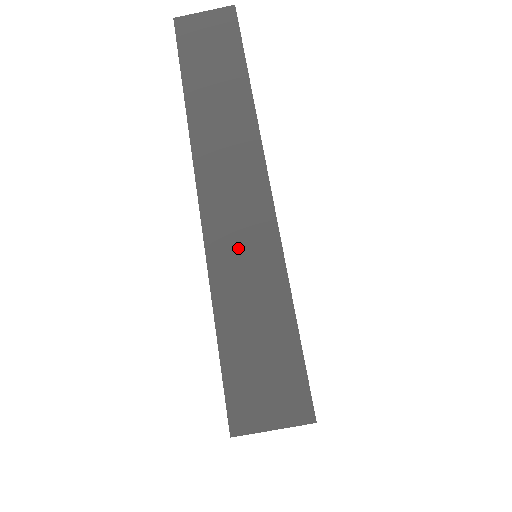
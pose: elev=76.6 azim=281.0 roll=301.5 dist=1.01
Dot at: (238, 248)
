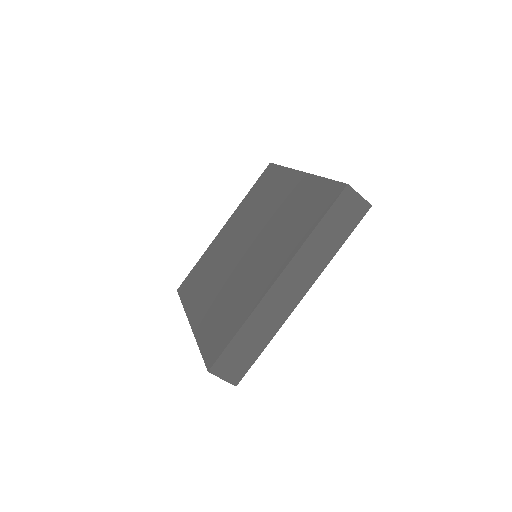
Dot at: (269, 313)
